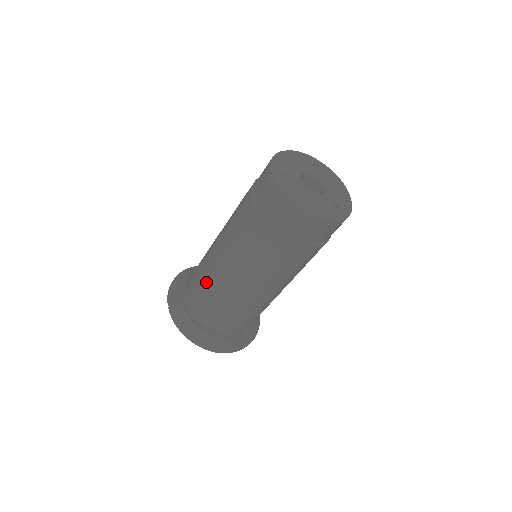
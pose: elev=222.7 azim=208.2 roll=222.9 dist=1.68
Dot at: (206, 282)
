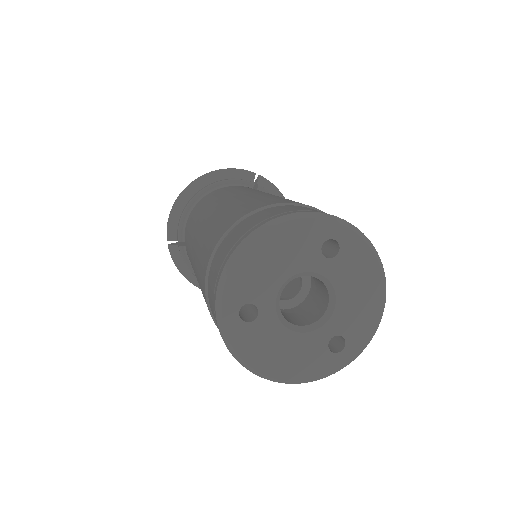
Dot at: occluded
